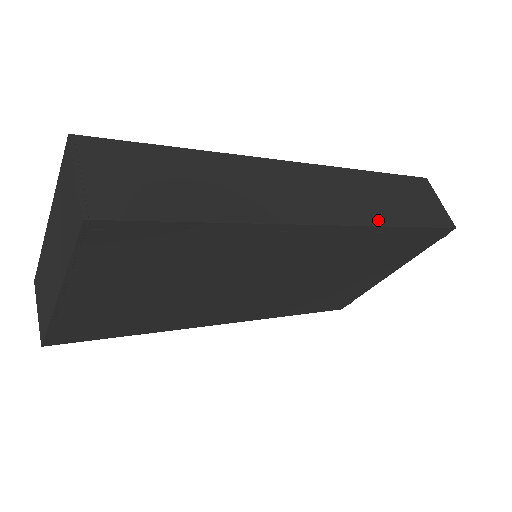
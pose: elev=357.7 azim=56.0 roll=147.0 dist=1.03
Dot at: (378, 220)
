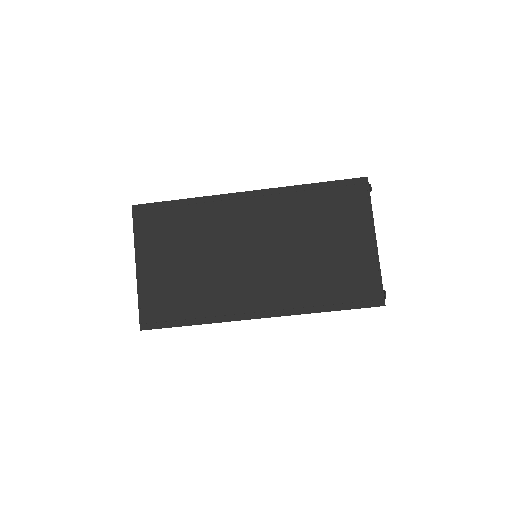
Dot at: (292, 187)
